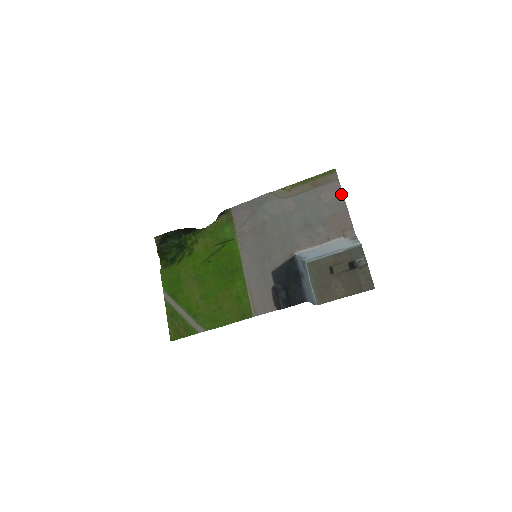
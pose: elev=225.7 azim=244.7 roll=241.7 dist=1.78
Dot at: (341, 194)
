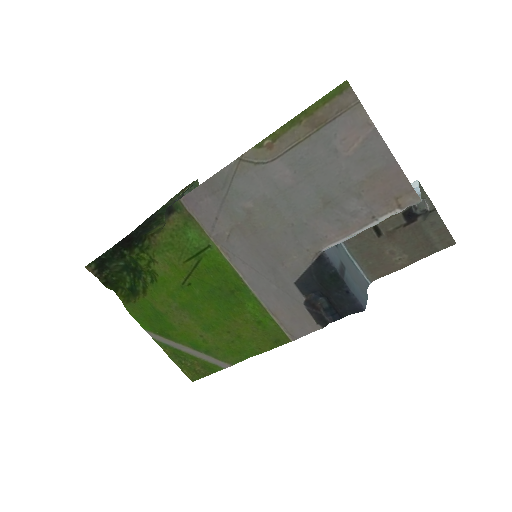
Dot at: (374, 133)
